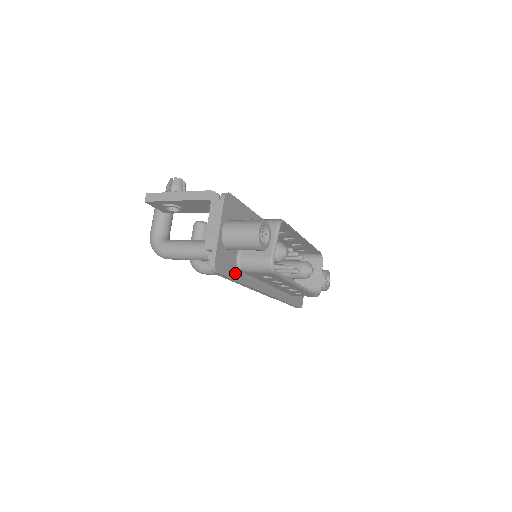
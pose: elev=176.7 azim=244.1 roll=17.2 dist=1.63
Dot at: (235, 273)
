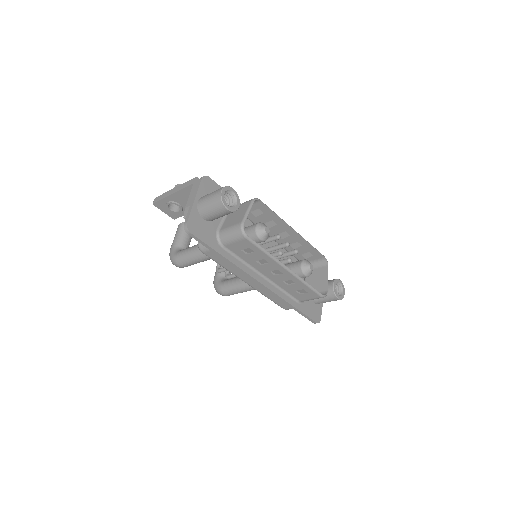
Dot at: (214, 244)
